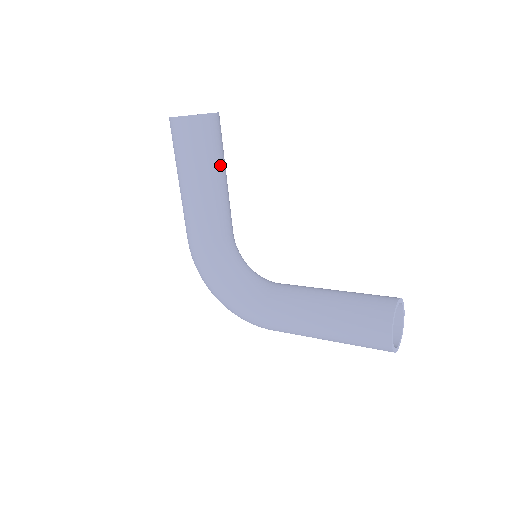
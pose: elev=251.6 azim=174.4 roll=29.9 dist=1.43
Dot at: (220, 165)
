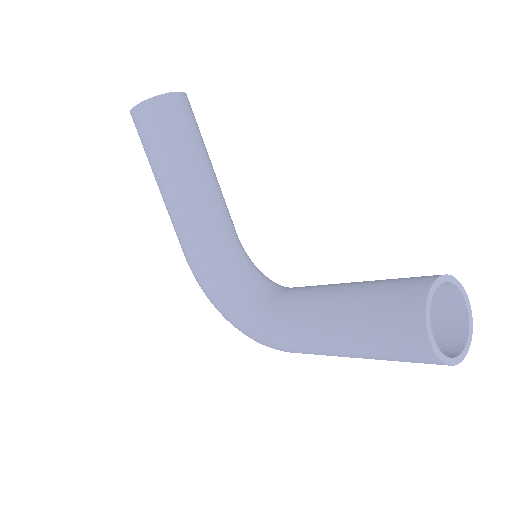
Dot at: (193, 153)
